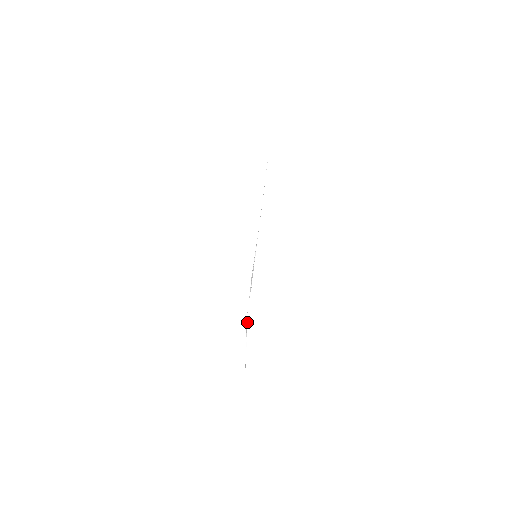
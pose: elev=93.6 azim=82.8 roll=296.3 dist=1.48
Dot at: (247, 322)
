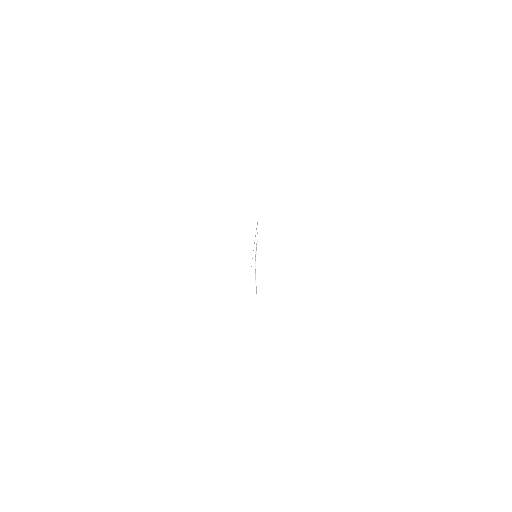
Dot at: (255, 271)
